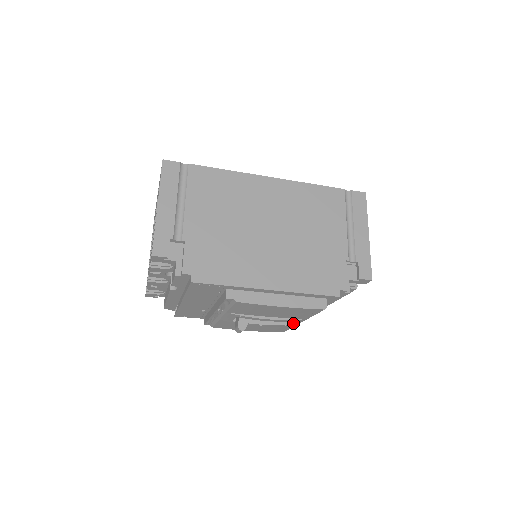
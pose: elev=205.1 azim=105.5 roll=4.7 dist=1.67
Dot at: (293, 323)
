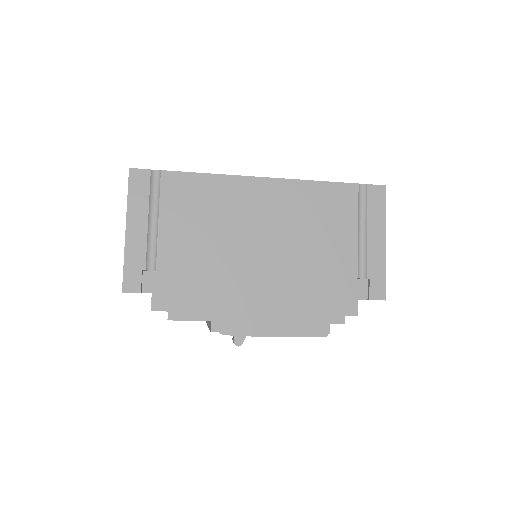
Dot at: occluded
